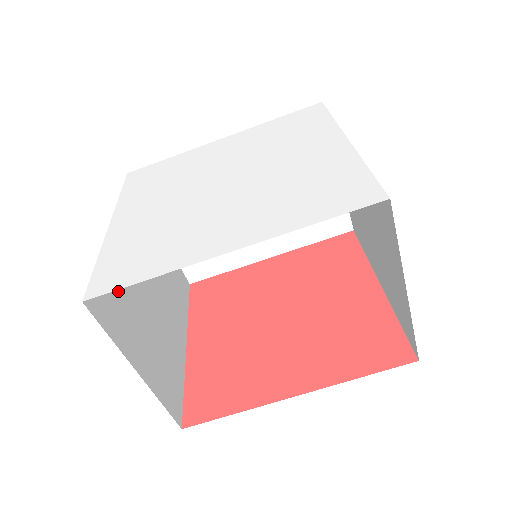
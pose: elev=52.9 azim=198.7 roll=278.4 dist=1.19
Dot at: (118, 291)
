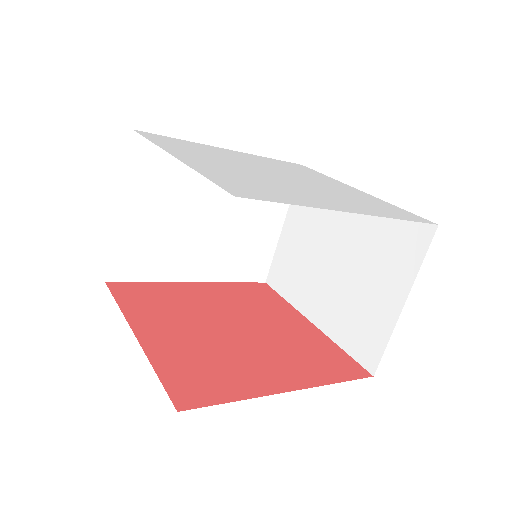
Dot at: occluded
